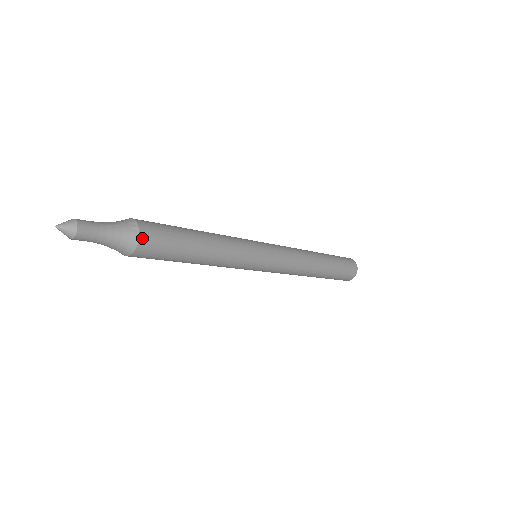
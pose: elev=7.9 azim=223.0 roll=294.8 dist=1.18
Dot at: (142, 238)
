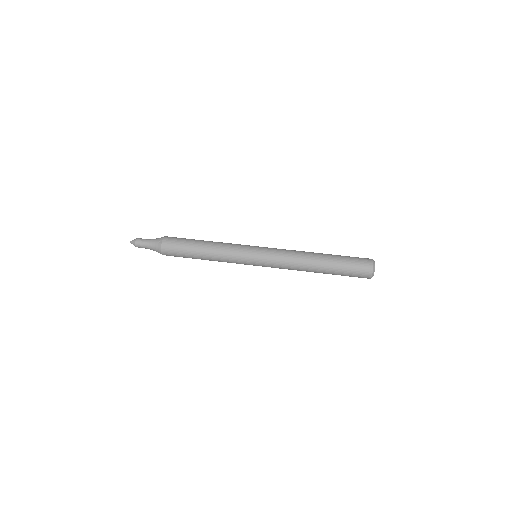
Dot at: (163, 246)
